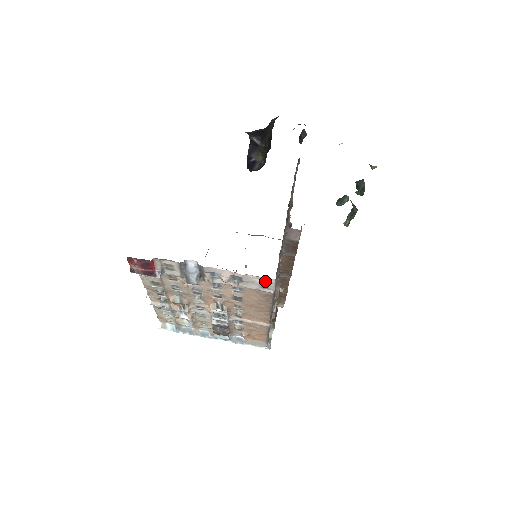
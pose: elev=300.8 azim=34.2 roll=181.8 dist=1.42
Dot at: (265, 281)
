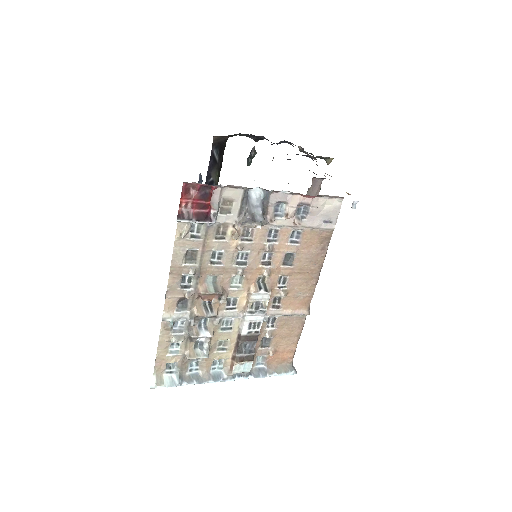
Dot at: (331, 206)
